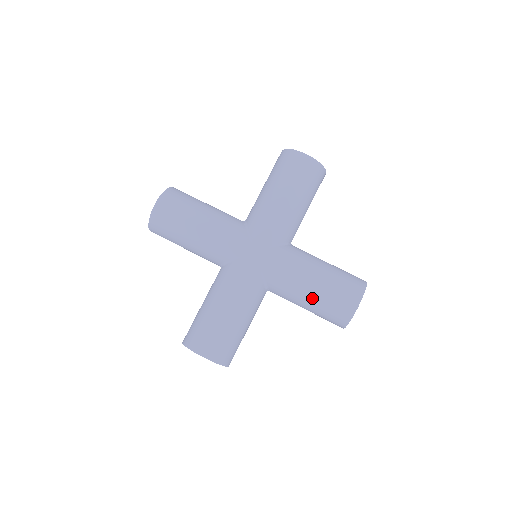
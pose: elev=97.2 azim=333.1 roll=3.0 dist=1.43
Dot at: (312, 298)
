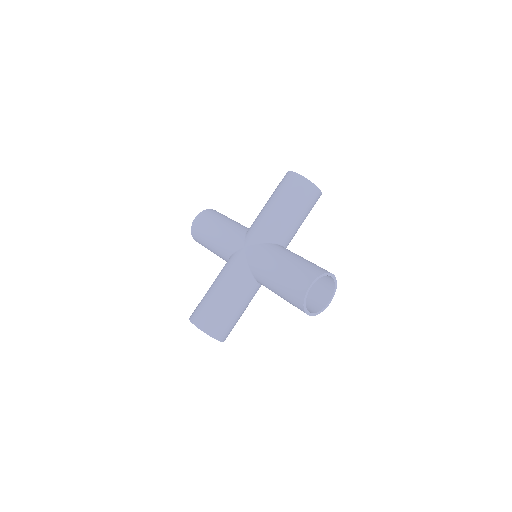
Dot at: (277, 282)
